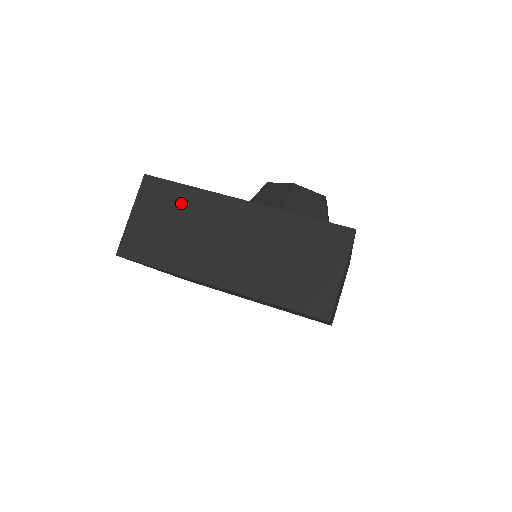
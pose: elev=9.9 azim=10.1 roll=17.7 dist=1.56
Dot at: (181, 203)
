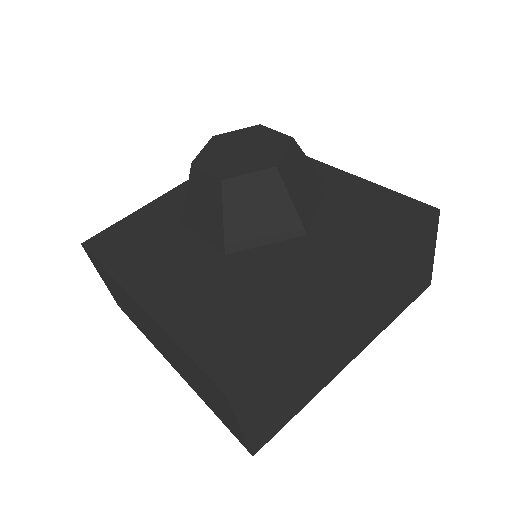
Dot at: (288, 362)
